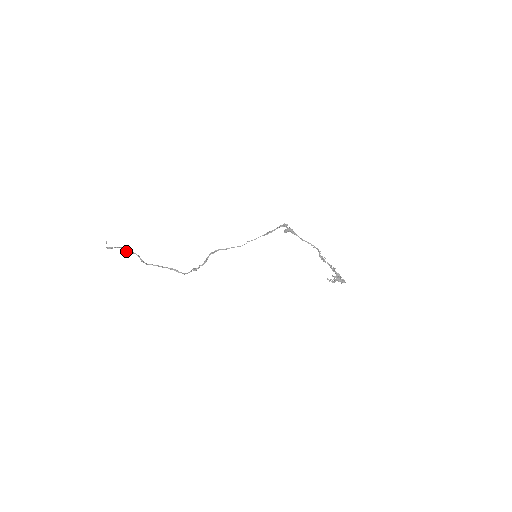
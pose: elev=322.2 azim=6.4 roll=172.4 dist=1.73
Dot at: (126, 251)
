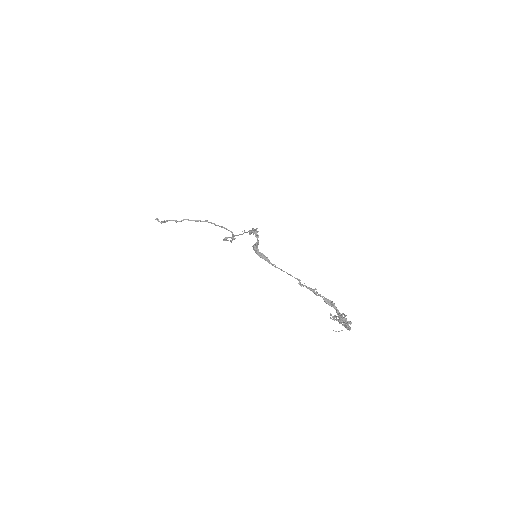
Dot at: (176, 222)
